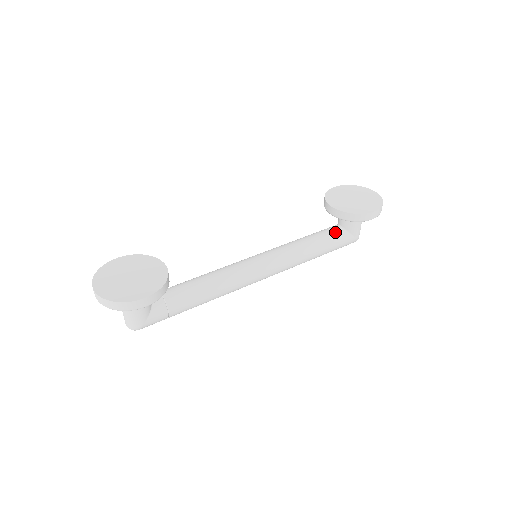
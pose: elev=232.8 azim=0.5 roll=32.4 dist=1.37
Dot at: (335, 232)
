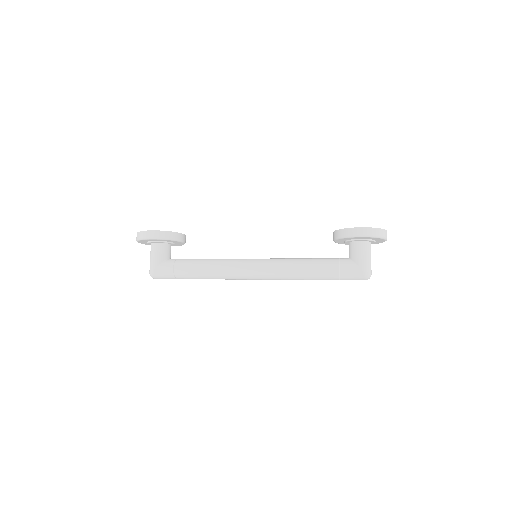
Dot at: (338, 258)
